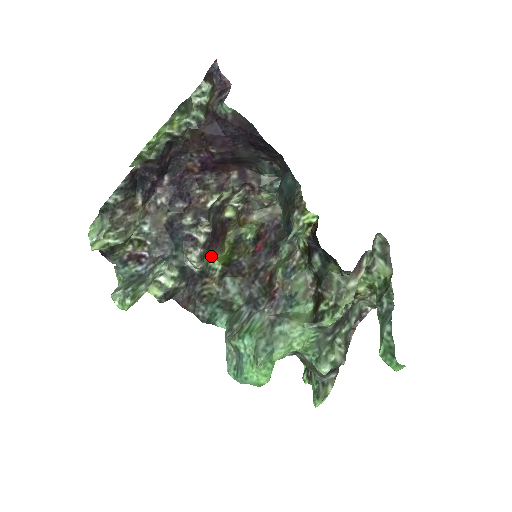
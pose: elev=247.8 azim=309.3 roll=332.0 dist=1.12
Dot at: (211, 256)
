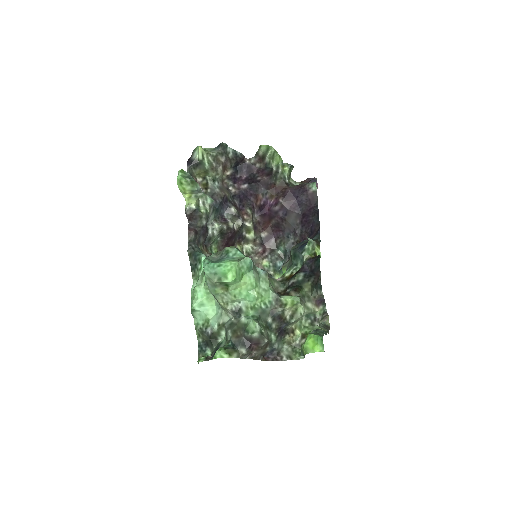
Dot at: (217, 244)
